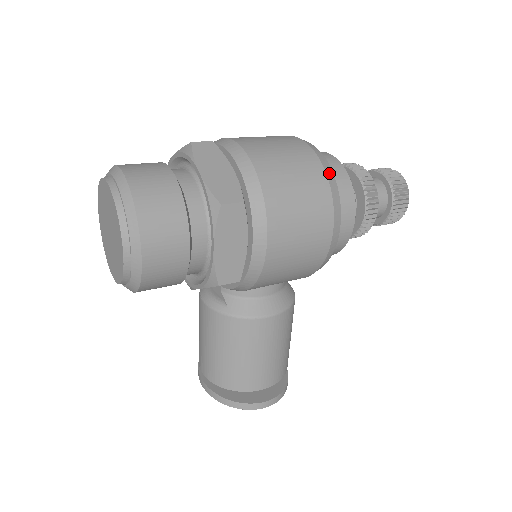
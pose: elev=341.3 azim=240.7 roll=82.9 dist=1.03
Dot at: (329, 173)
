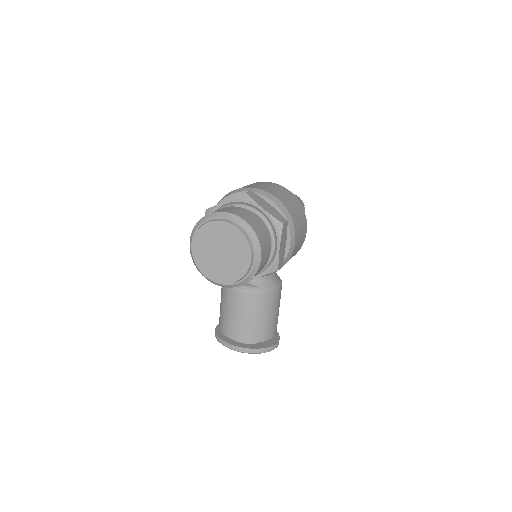
Dot at: (298, 200)
